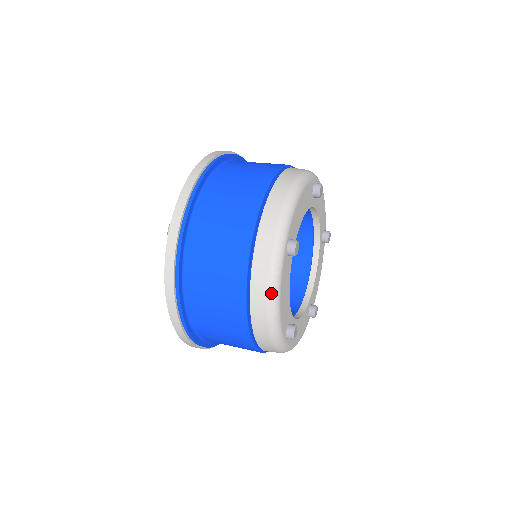
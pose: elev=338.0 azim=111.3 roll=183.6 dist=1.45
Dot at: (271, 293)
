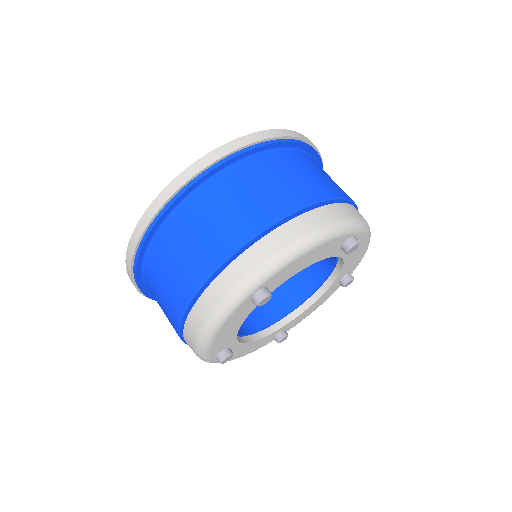
Dot at: occluded
